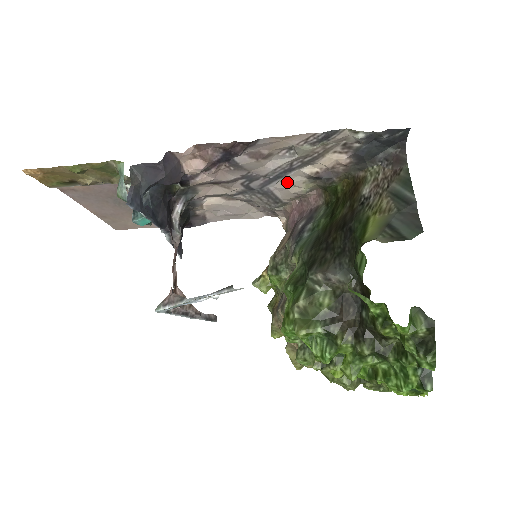
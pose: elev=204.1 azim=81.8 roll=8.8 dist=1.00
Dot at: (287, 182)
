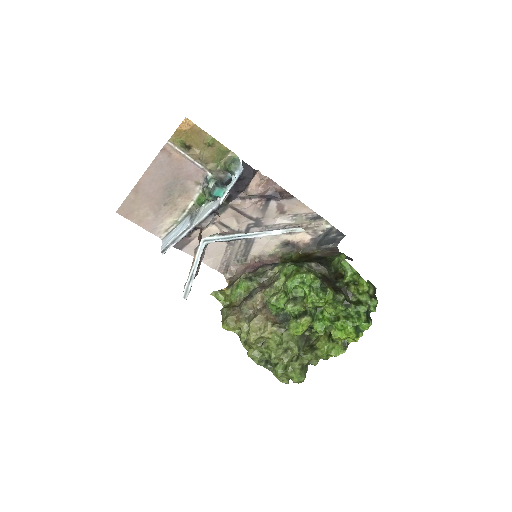
Dot at: (269, 240)
